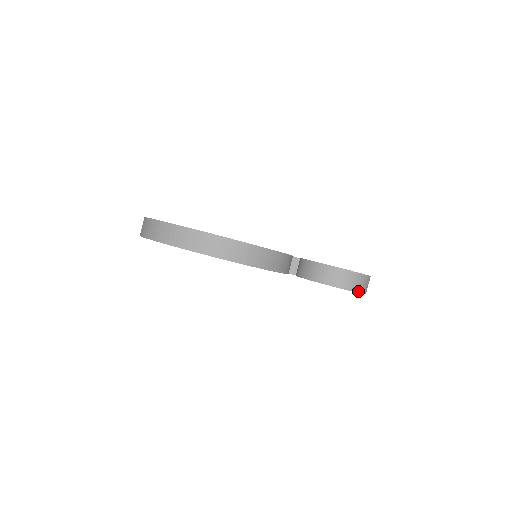
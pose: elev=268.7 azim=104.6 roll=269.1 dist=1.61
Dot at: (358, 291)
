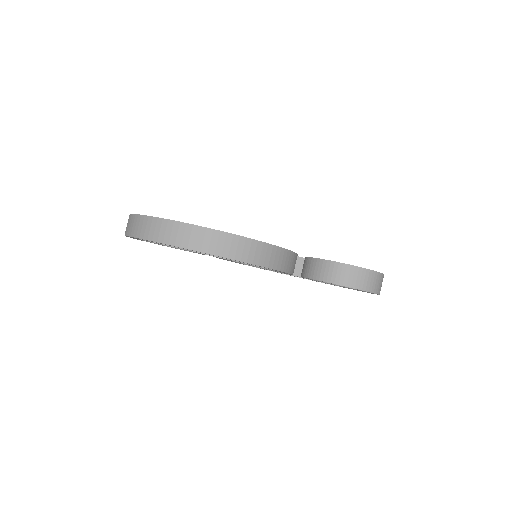
Dot at: (372, 291)
